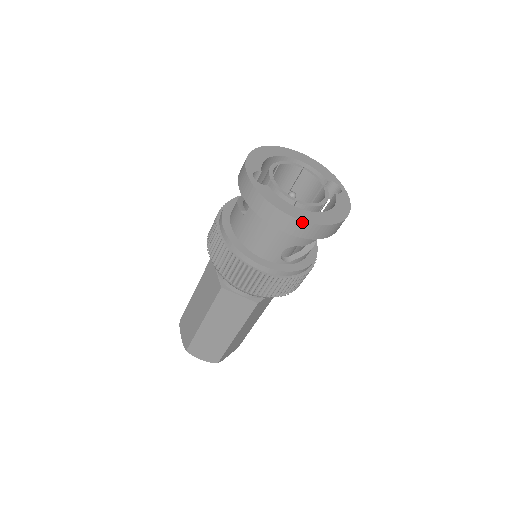
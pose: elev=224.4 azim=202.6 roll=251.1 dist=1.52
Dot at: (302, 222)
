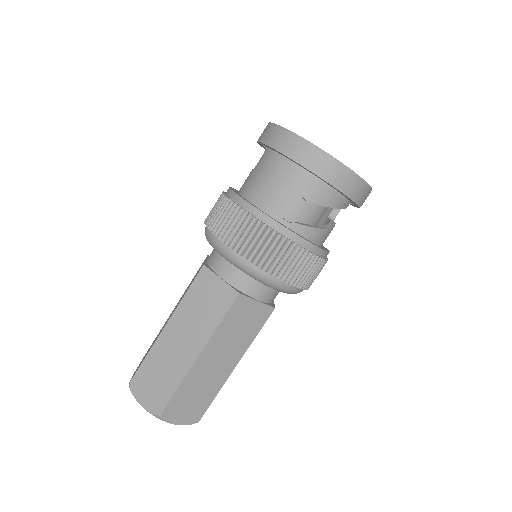
Dot at: (310, 144)
